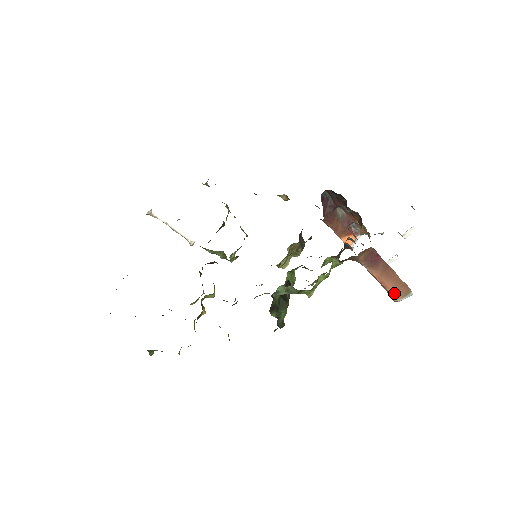
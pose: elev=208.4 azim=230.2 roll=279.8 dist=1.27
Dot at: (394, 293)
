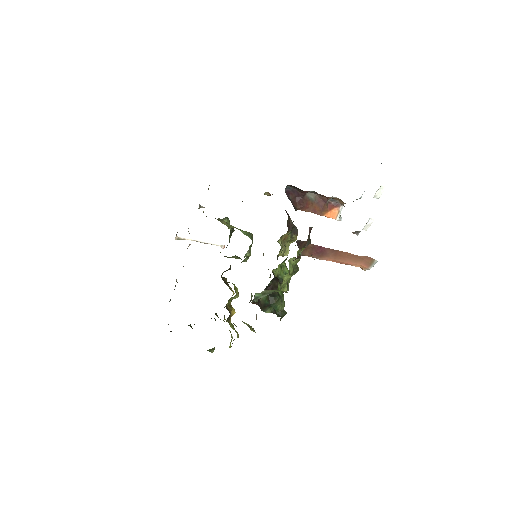
Dot at: (359, 266)
